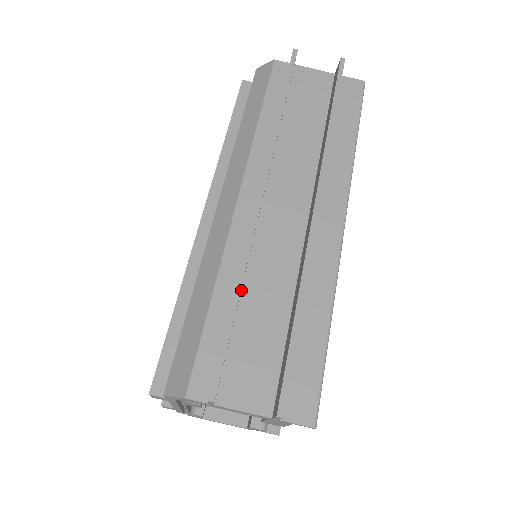
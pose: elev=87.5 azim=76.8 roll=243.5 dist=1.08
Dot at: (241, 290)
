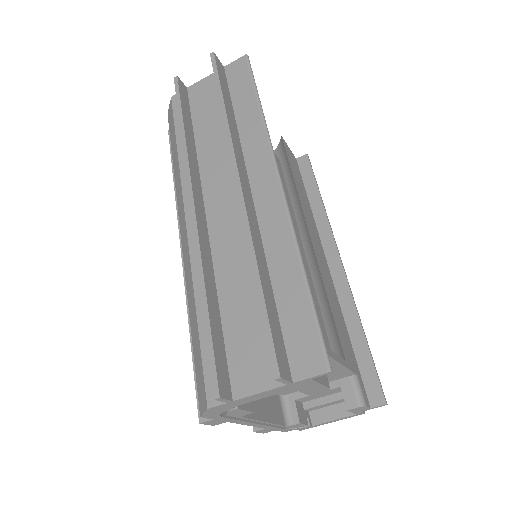
Dot at: (216, 291)
